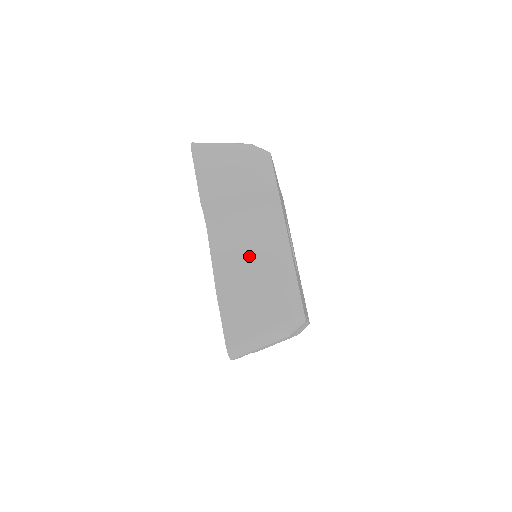
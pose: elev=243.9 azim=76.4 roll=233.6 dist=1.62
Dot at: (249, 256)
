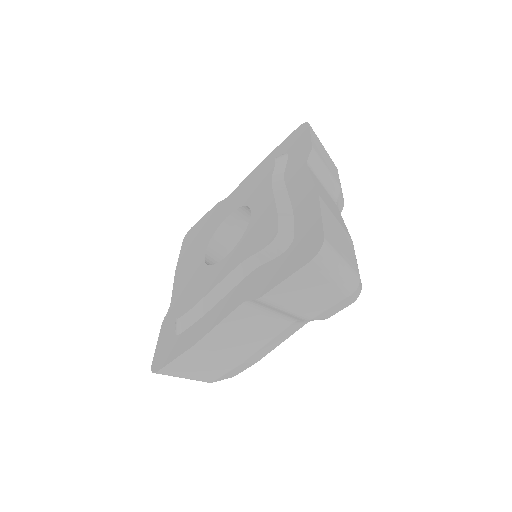
Dot at: (242, 343)
